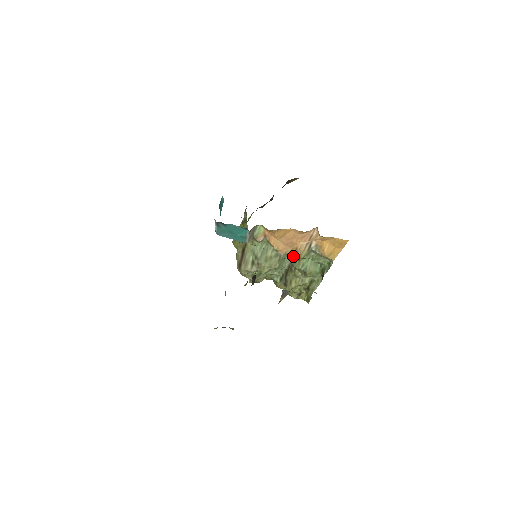
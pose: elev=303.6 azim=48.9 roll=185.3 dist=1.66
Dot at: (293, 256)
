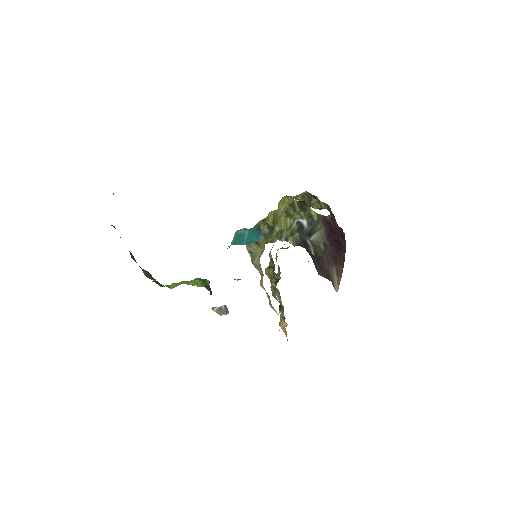
Dot at: occluded
